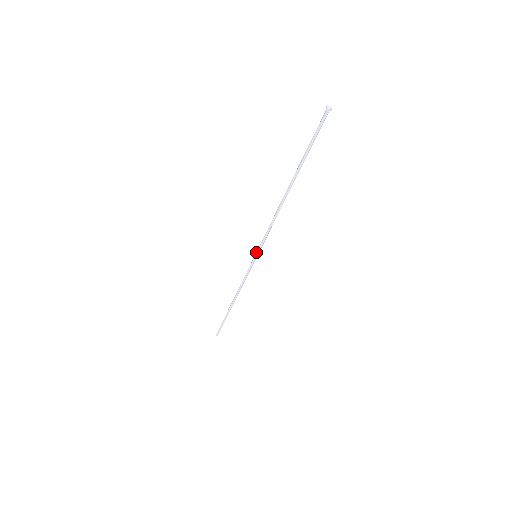
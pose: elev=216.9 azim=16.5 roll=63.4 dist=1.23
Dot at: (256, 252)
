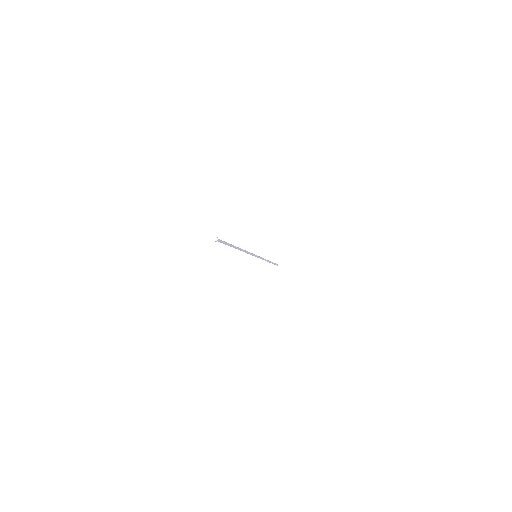
Dot at: occluded
